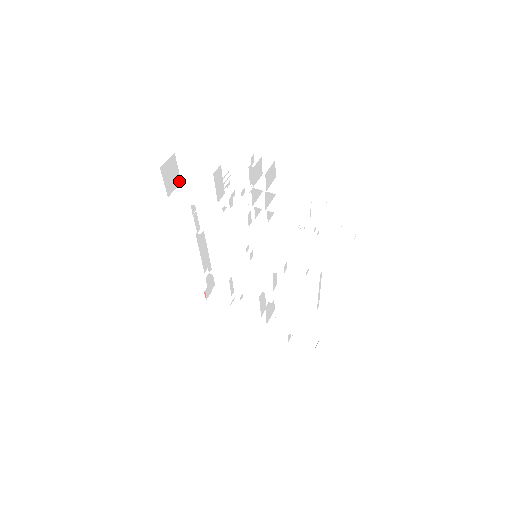
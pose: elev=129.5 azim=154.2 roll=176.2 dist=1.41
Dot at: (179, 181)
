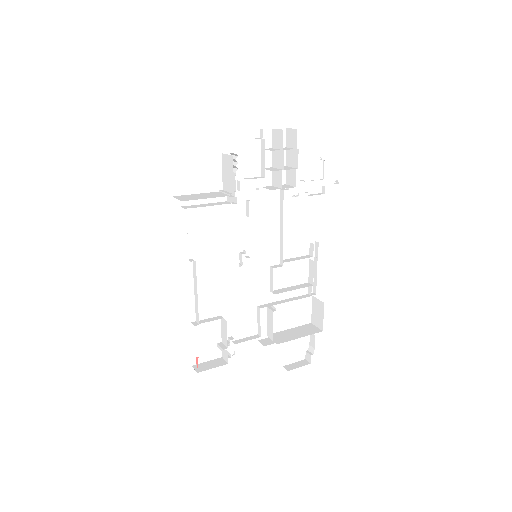
Dot at: occluded
